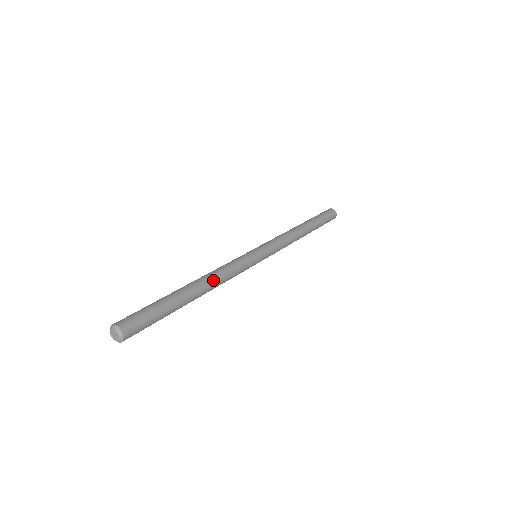
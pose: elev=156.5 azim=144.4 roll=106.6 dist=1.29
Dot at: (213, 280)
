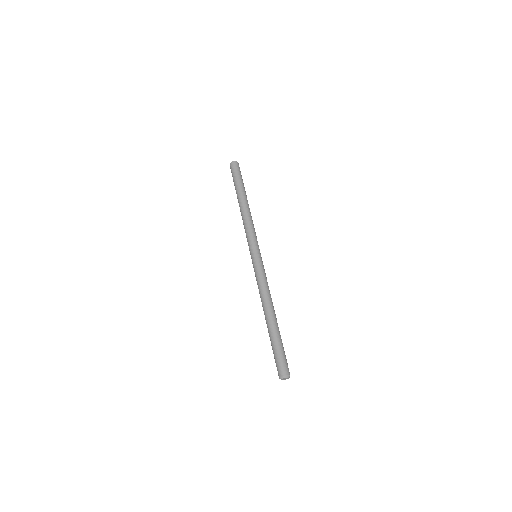
Dot at: (268, 301)
